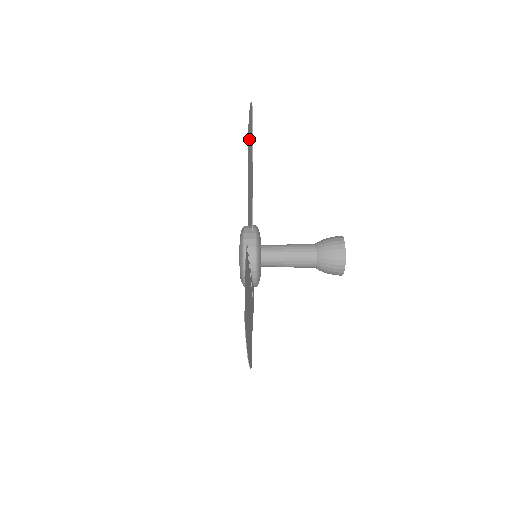
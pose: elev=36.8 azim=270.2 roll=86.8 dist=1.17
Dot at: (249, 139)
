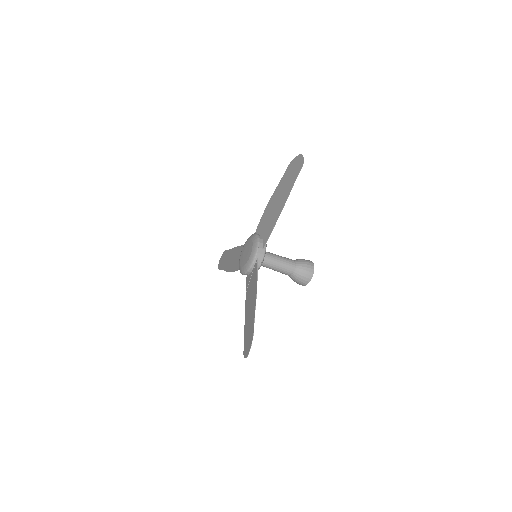
Dot at: (288, 176)
